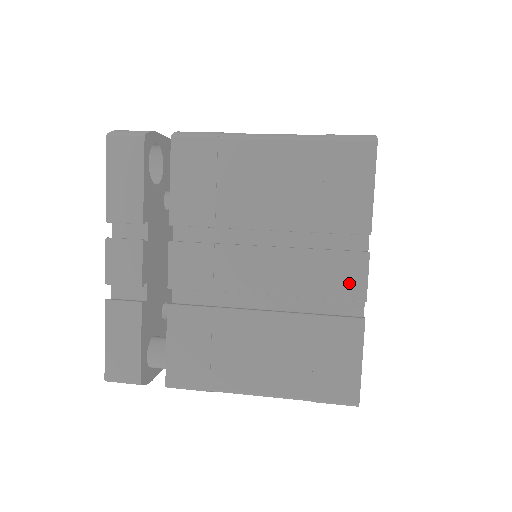
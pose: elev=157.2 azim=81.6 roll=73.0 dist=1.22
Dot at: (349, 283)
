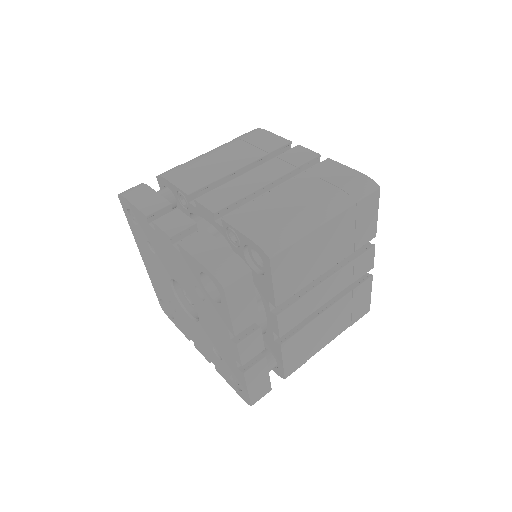
Dot at: (367, 266)
